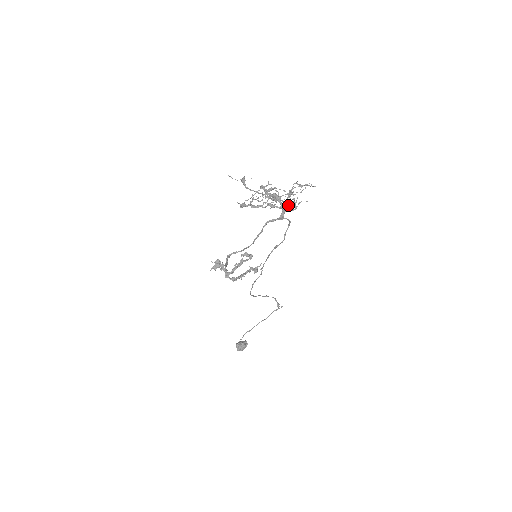
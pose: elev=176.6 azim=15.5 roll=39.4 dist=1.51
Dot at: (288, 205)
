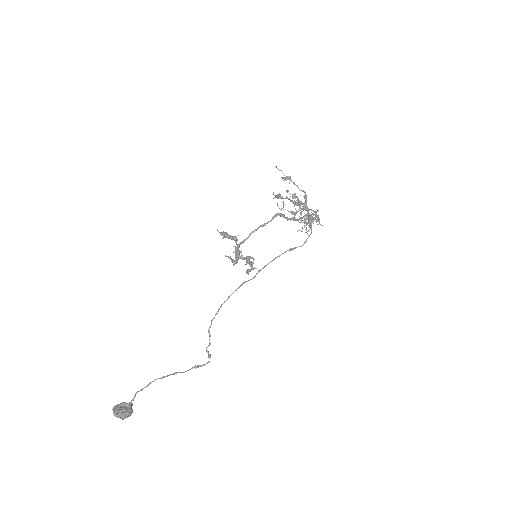
Dot at: (315, 218)
